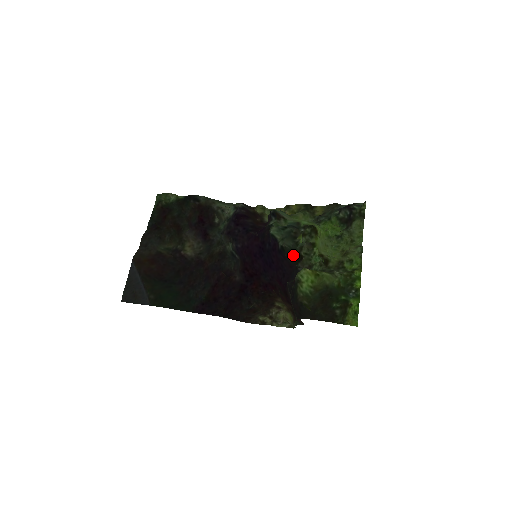
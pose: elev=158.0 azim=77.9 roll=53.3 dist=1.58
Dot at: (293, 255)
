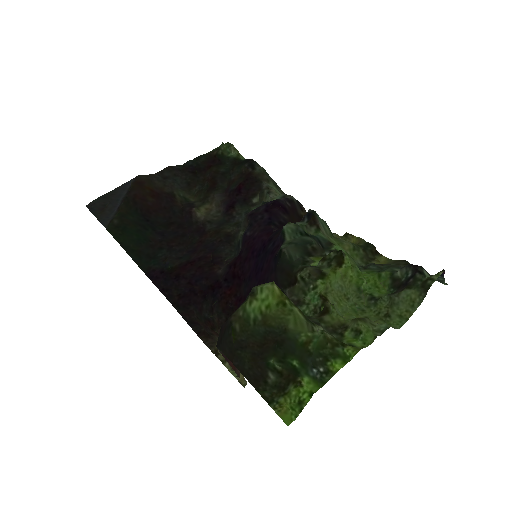
Dot at: (288, 271)
